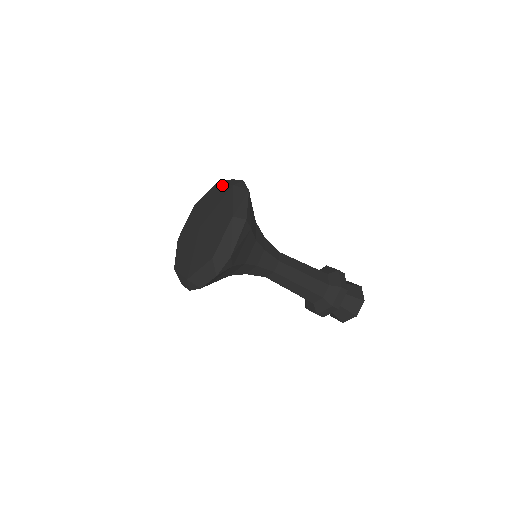
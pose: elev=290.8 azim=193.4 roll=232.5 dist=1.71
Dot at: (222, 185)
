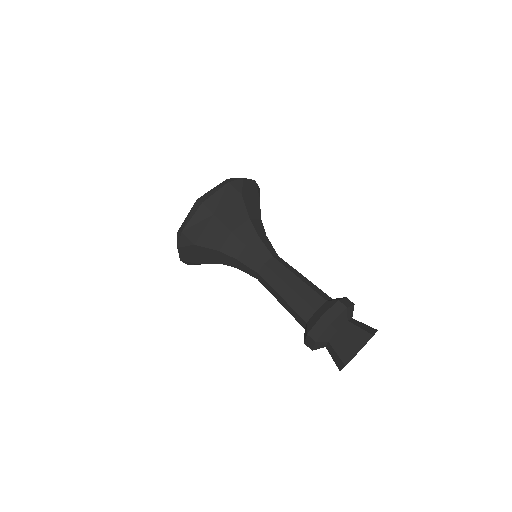
Dot at: occluded
